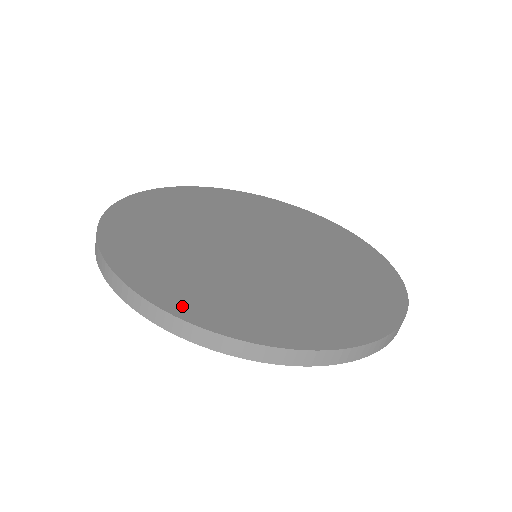
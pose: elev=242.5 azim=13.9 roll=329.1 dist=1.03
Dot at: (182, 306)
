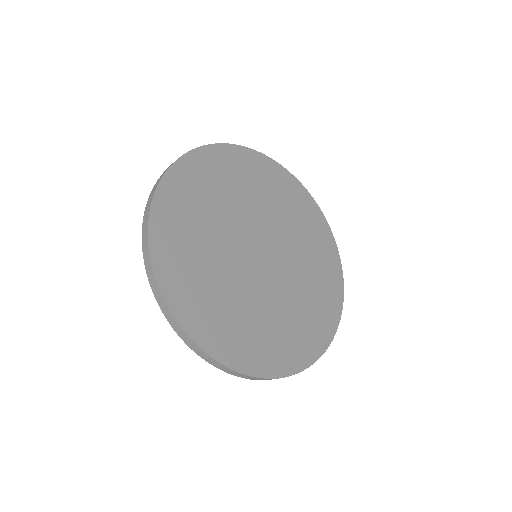
Dot at: (289, 364)
